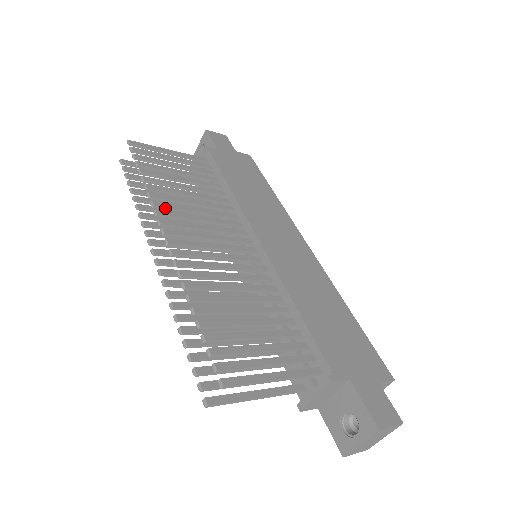
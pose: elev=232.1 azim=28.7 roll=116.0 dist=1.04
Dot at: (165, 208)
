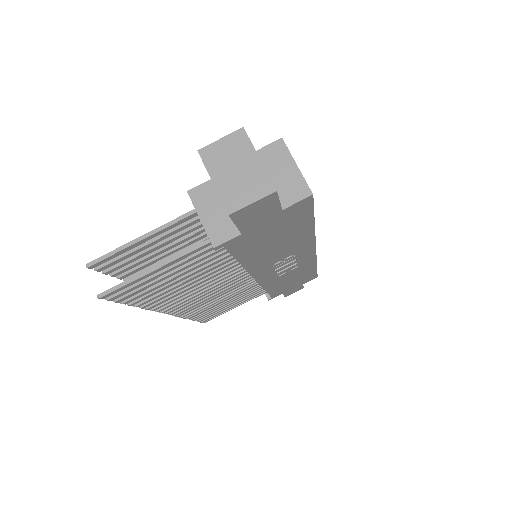
Dot at: occluded
